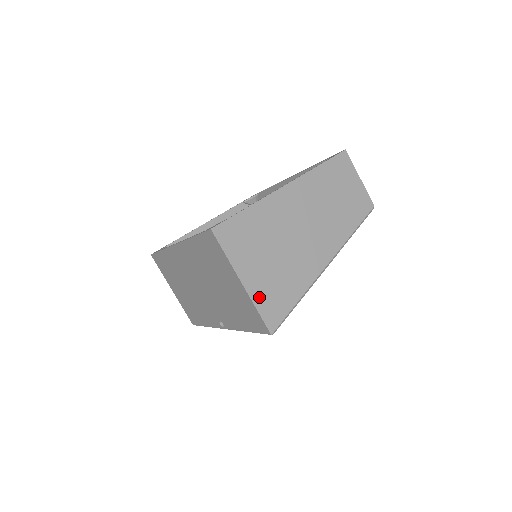
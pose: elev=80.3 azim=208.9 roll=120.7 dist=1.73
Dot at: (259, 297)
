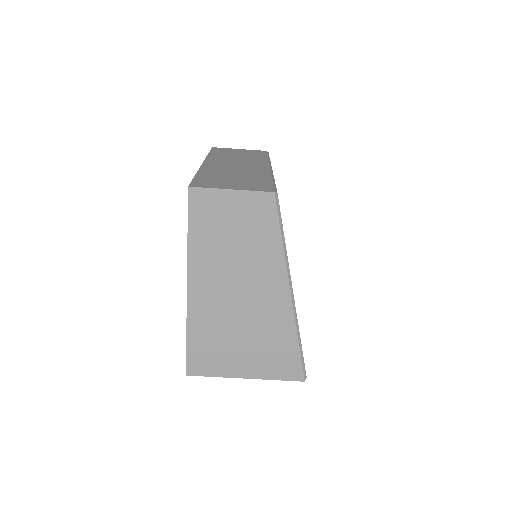
Dot at: (267, 372)
